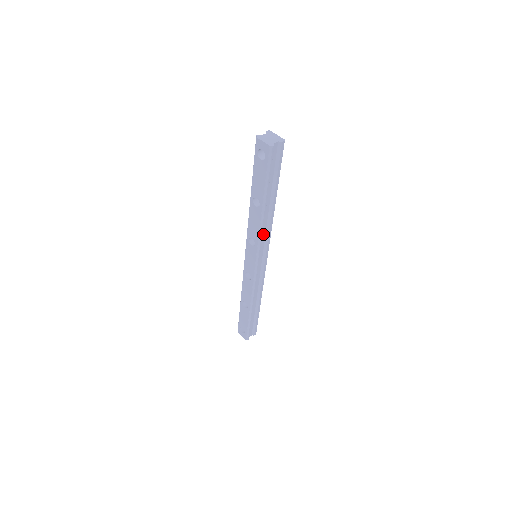
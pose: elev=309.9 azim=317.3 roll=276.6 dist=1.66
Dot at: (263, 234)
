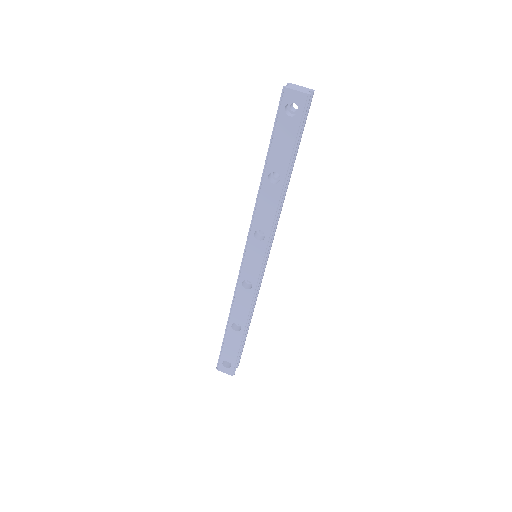
Dot at: occluded
